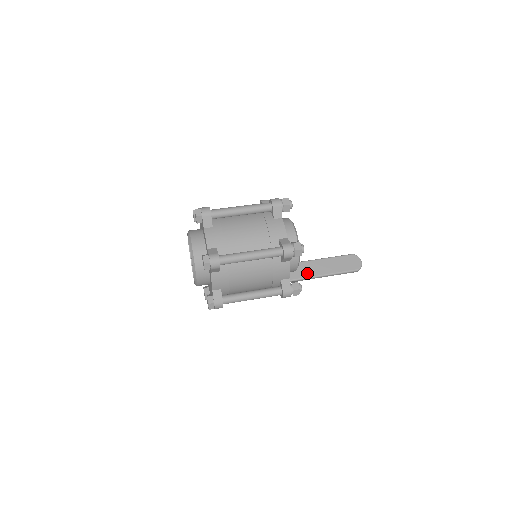
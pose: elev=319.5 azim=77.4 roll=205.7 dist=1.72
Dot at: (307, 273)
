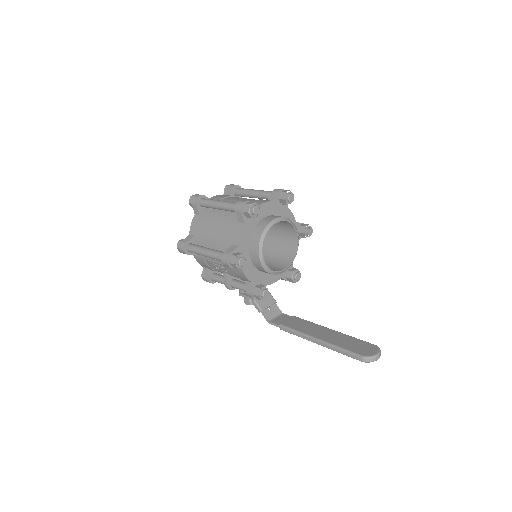
Dot at: (309, 331)
